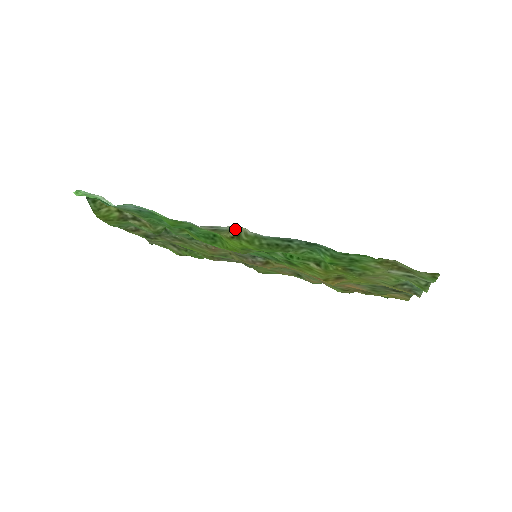
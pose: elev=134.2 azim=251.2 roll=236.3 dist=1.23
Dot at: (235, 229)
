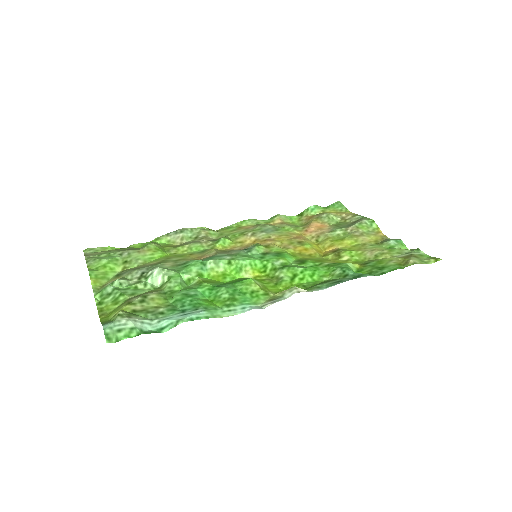
Dot at: (288, 289)
